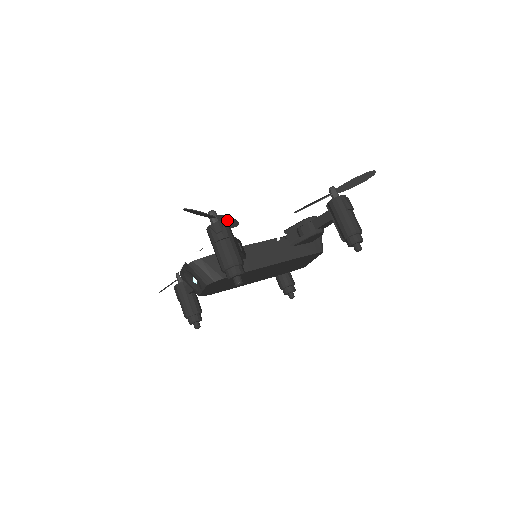
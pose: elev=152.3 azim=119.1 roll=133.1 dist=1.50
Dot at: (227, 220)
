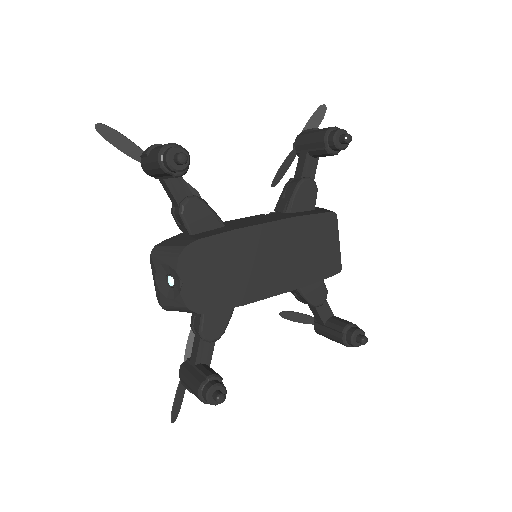
Dot at: occluded
